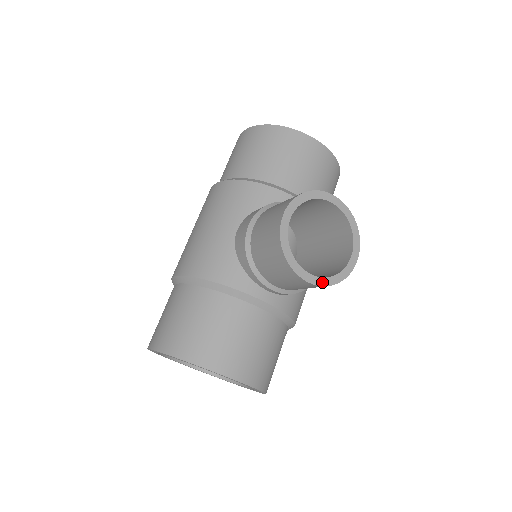
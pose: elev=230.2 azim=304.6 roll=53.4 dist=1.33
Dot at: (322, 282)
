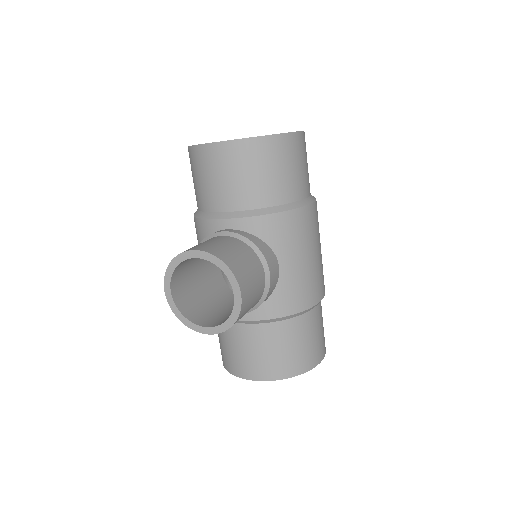
Dot at: (220, 329)
